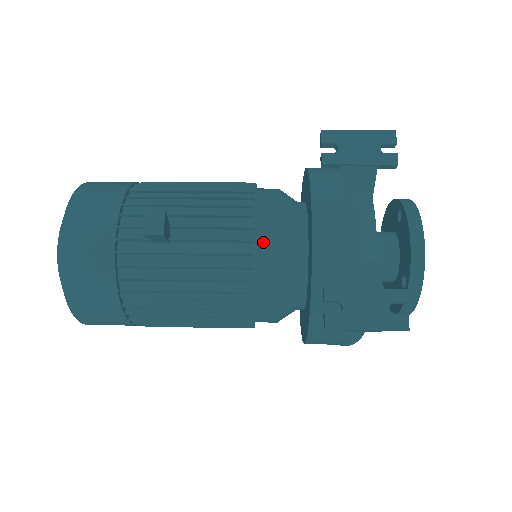
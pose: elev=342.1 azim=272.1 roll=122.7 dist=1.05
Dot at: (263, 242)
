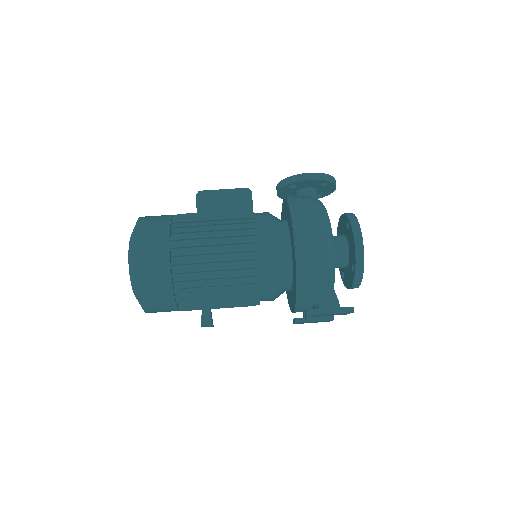
Dot at: occluded
